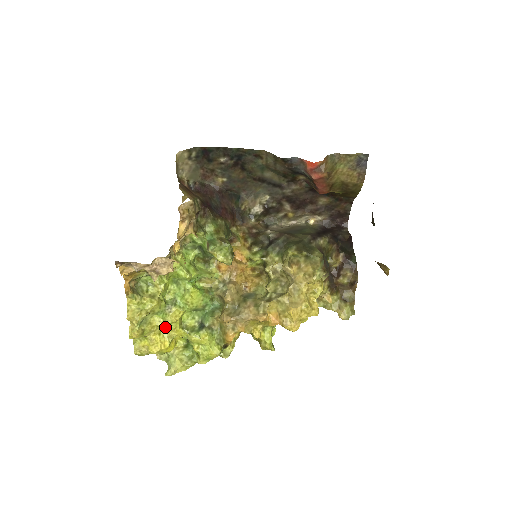
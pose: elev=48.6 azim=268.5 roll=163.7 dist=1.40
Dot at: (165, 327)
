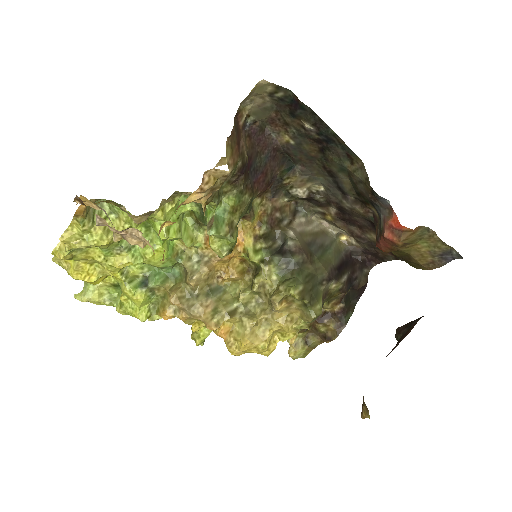
Dot at: (102, 264)
